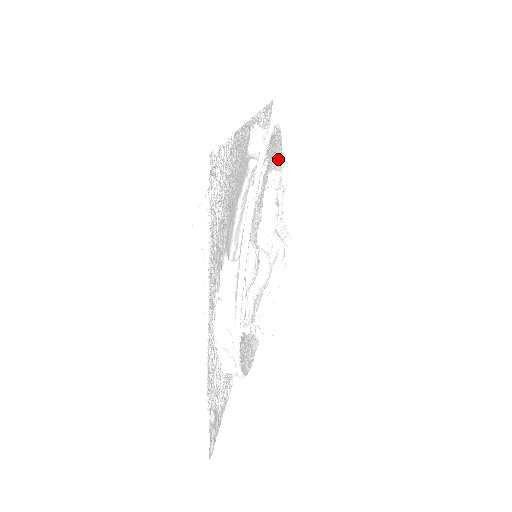
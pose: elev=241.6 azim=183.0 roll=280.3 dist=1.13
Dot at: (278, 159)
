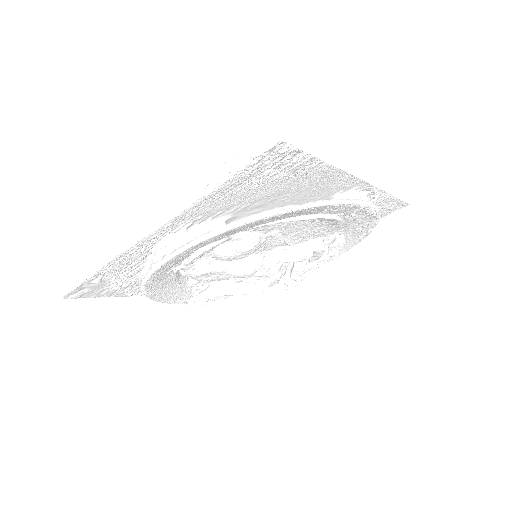
Dot at: (357, 235)
